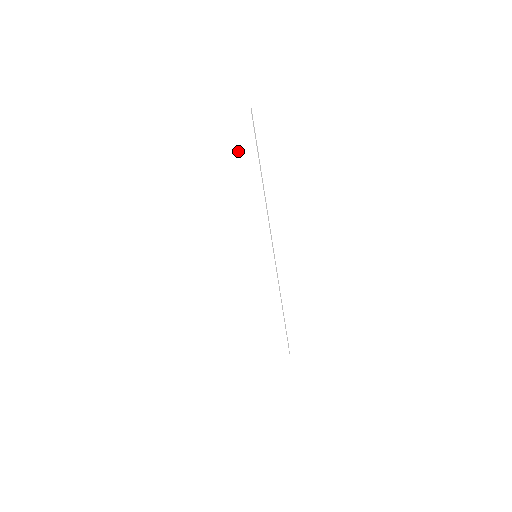
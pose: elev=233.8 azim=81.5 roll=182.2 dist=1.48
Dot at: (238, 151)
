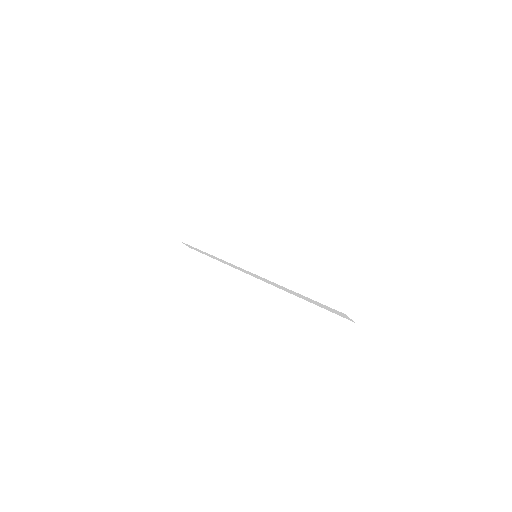
Dot at: (201, 231)
